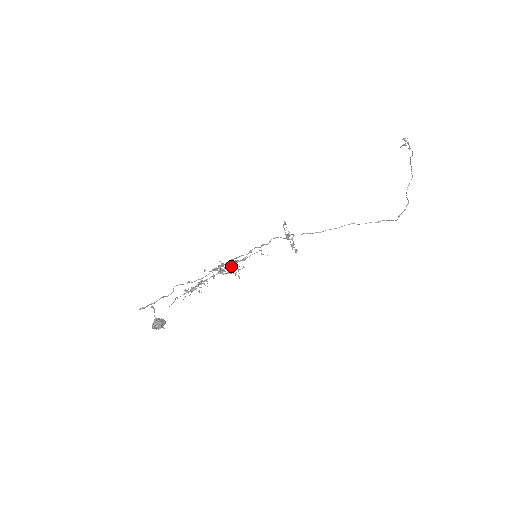
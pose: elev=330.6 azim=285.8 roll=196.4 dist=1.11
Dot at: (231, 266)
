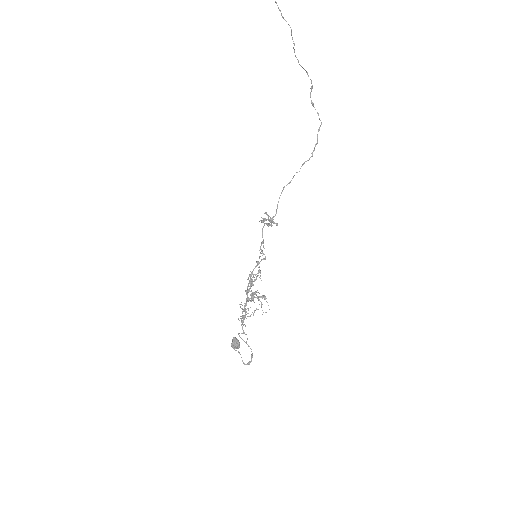
Dot at: (251, 281)
